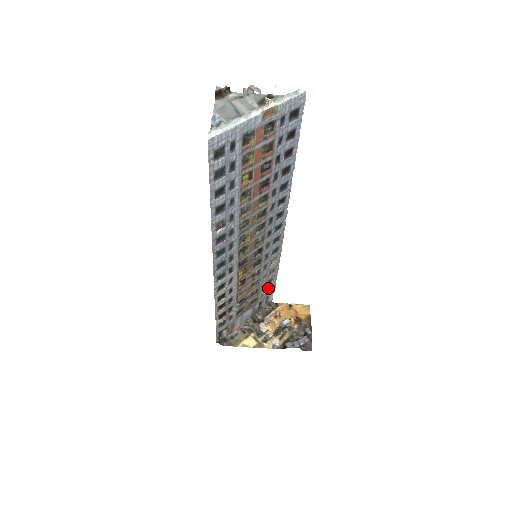
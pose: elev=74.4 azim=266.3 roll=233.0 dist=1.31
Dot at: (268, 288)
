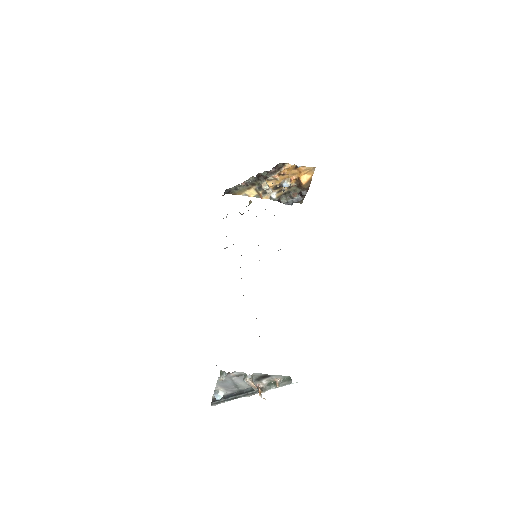
Dot at: occluded
